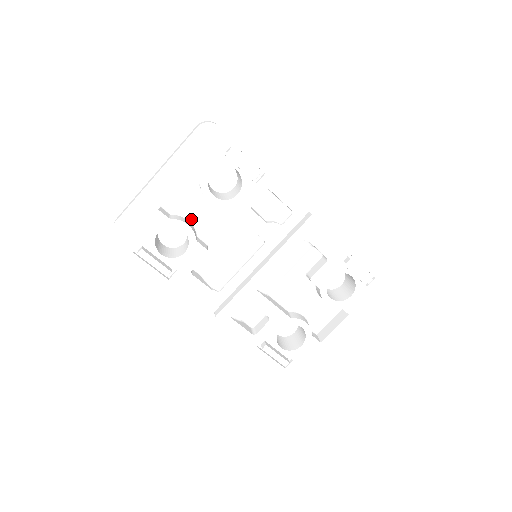
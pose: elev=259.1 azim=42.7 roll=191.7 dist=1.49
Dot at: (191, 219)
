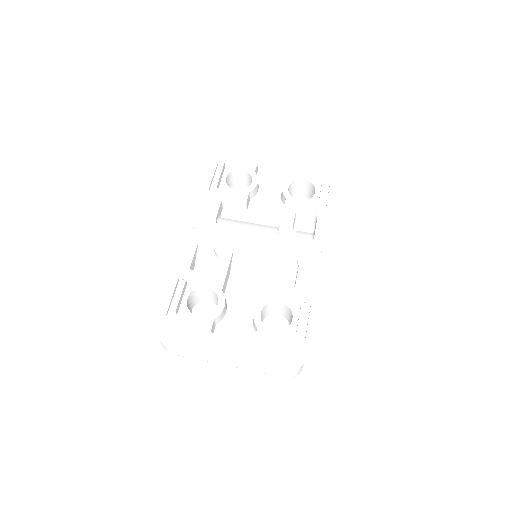
Dot at: (260, 193)
